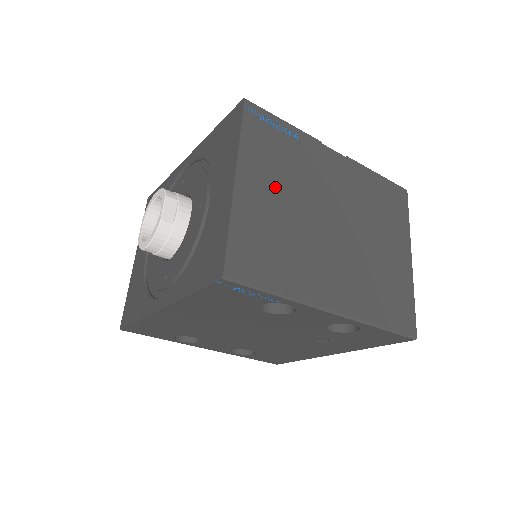
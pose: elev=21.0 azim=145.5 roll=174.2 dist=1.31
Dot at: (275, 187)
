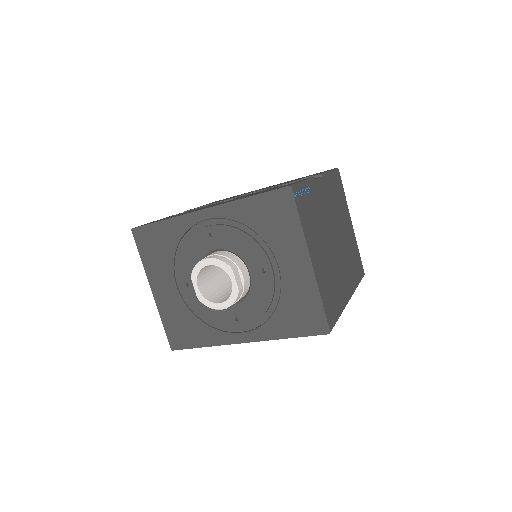
Dot at: (319, 245)
